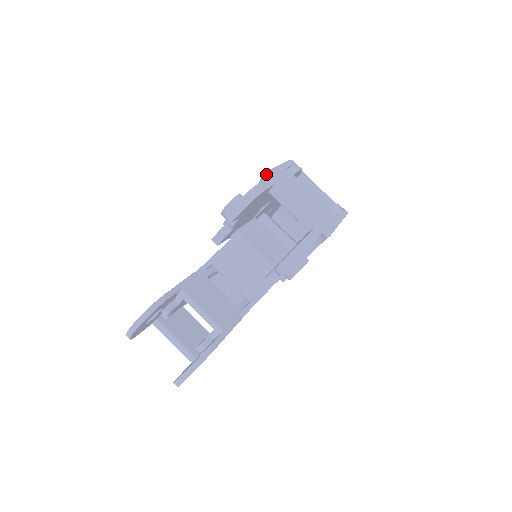
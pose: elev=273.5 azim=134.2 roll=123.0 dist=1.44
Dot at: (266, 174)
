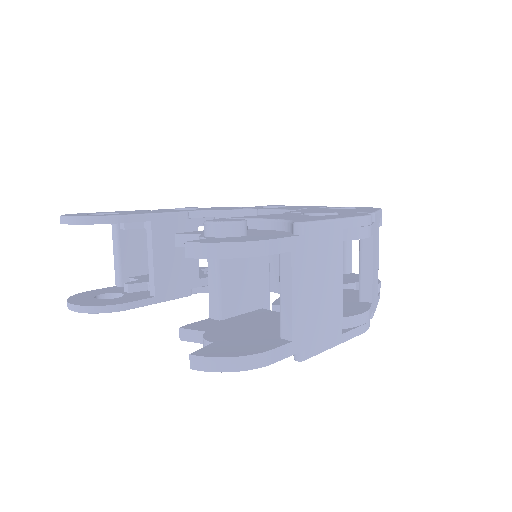
Dot at: (299, 226)
